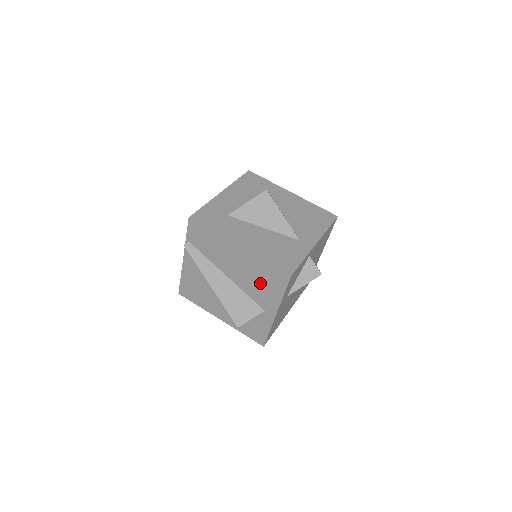
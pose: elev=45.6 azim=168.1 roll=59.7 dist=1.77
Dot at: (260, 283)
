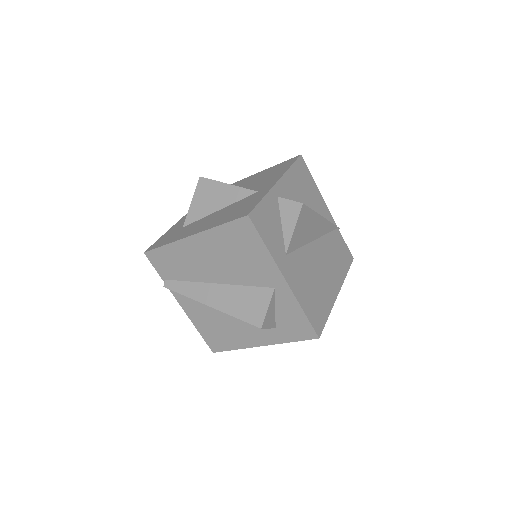
Dot at: (240, 258)
